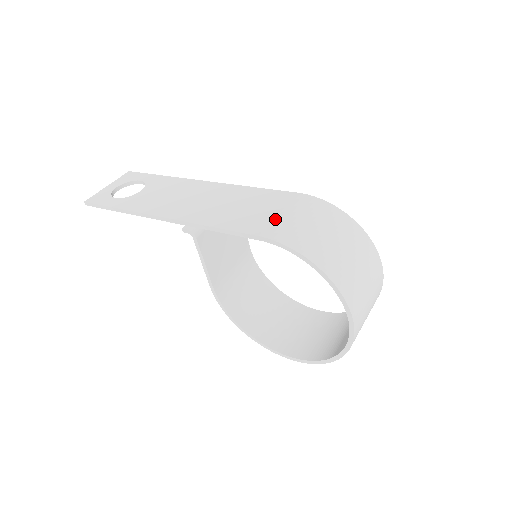
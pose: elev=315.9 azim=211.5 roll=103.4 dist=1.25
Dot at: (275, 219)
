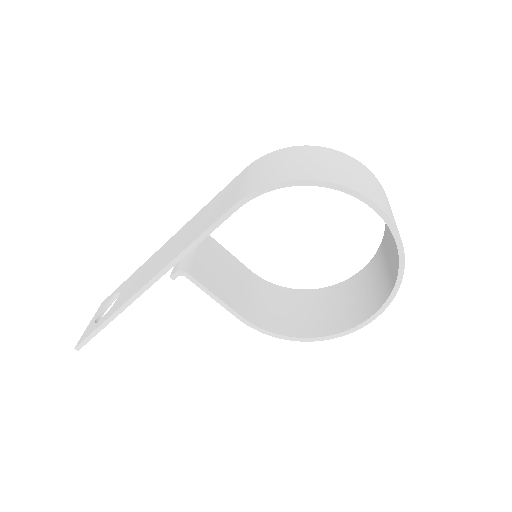
Dot at: (238, 190)
